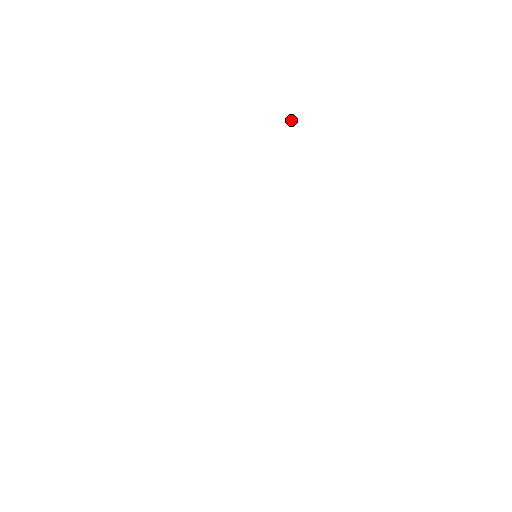
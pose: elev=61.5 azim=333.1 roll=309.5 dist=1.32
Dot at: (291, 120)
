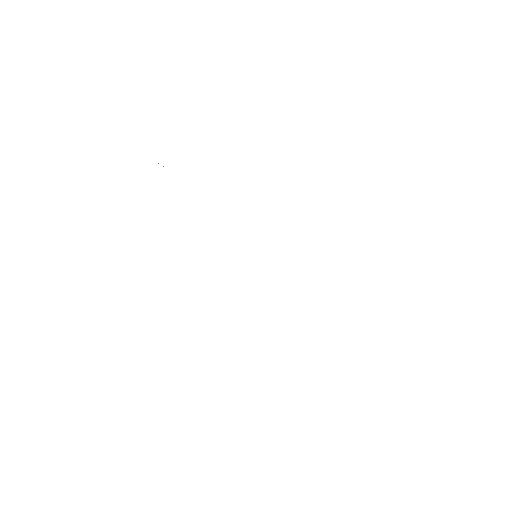
Dot at: occluded
